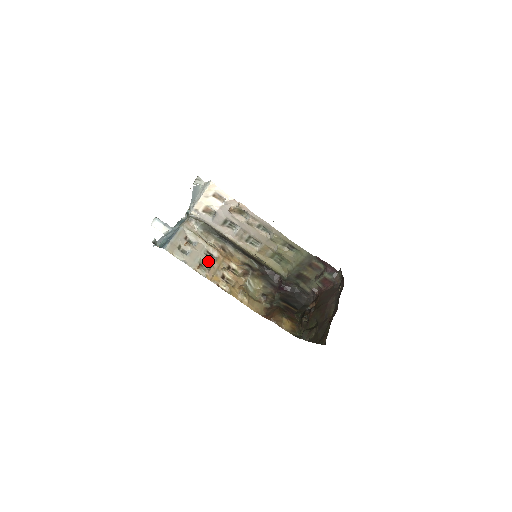
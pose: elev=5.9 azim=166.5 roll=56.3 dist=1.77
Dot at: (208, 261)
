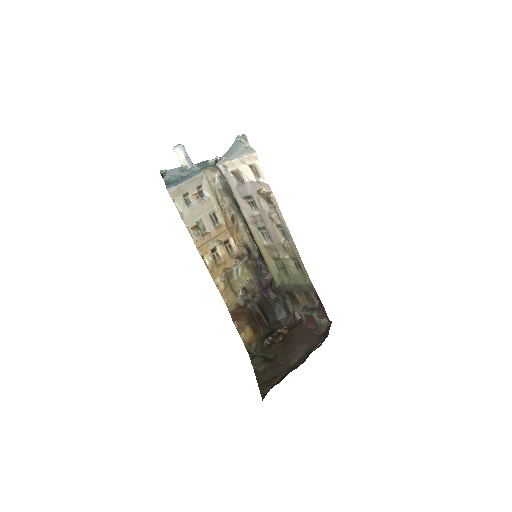
Dot at: (208, 225)
